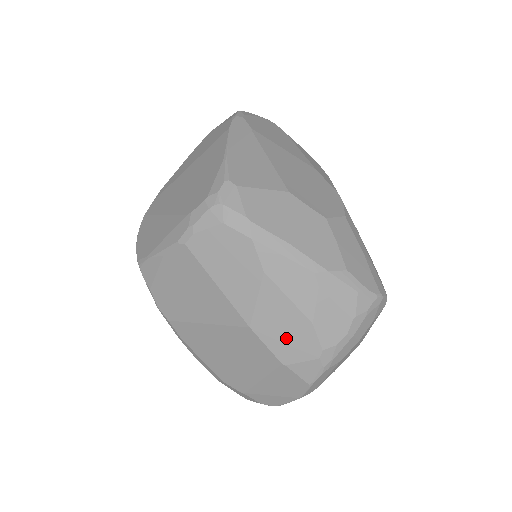
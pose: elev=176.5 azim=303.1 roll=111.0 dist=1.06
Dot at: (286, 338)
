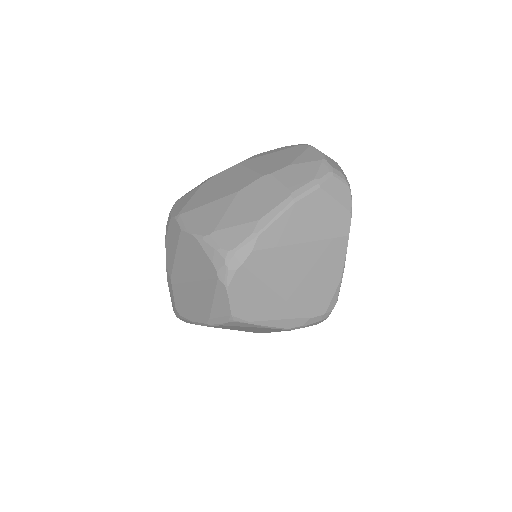
Dot at: occluded
